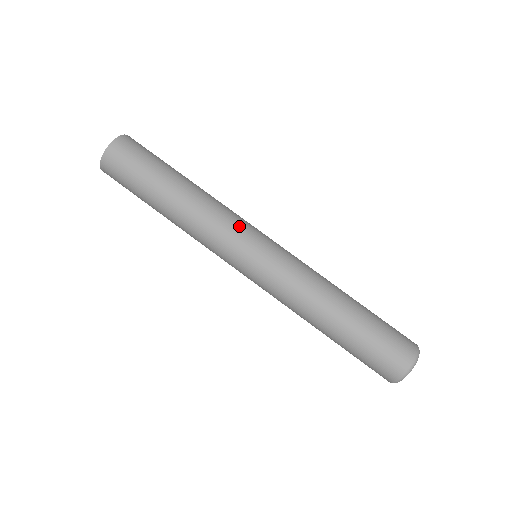
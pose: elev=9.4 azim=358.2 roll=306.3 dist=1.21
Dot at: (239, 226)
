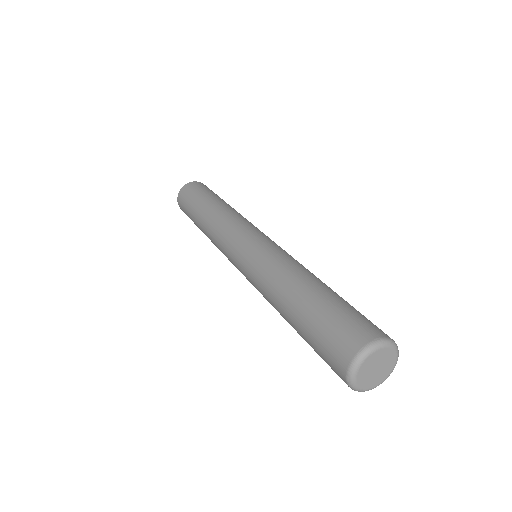
Dot at: (232, 231)
